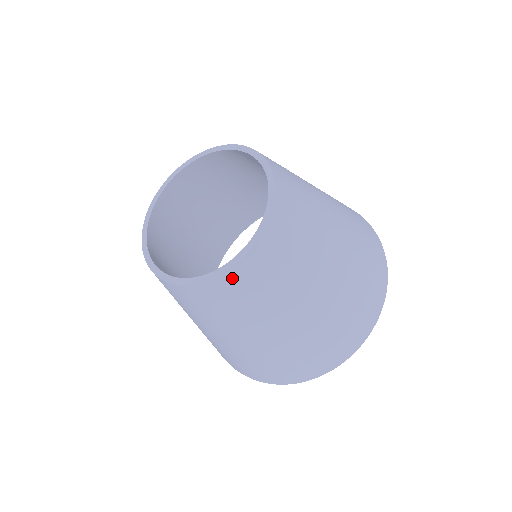
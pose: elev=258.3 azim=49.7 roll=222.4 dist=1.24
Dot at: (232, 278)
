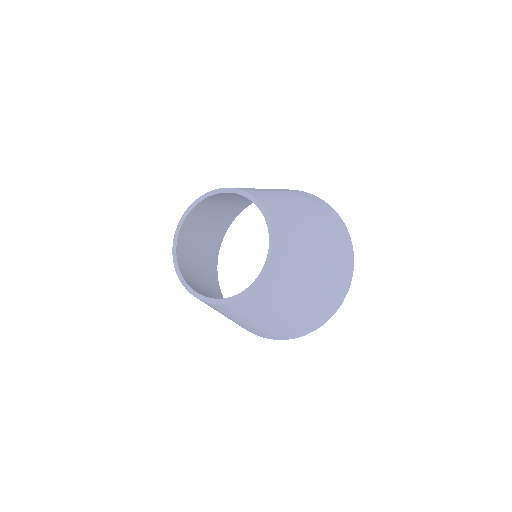
Dot at: (279, 248)
